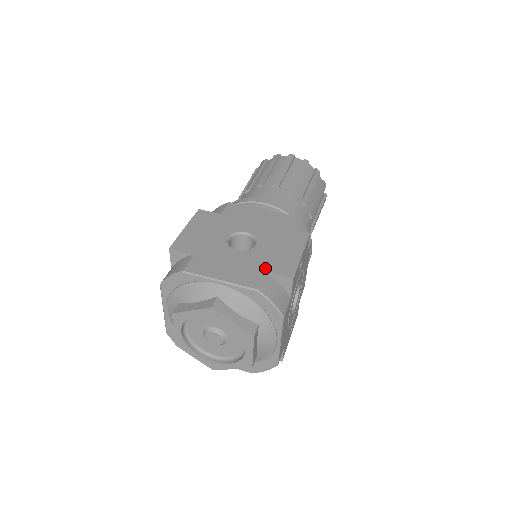
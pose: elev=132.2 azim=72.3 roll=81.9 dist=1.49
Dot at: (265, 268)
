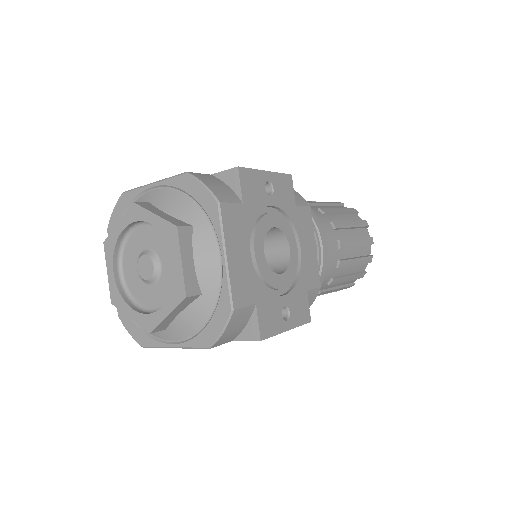
Dot at: (212, 175)
